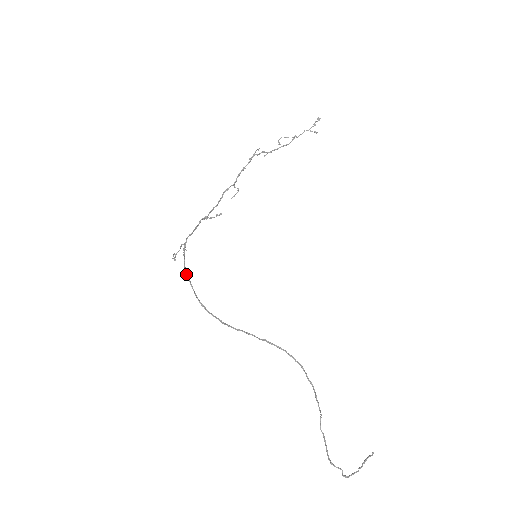
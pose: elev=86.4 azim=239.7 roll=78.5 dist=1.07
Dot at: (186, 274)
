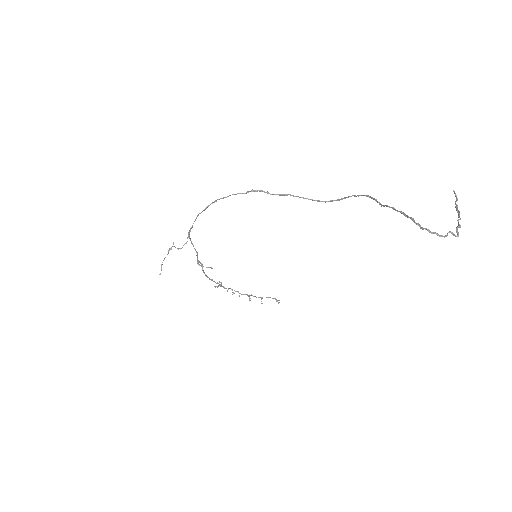
Dot at: (200, 213)
